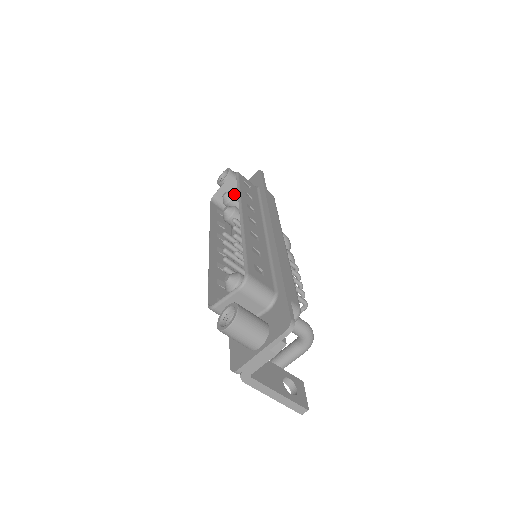
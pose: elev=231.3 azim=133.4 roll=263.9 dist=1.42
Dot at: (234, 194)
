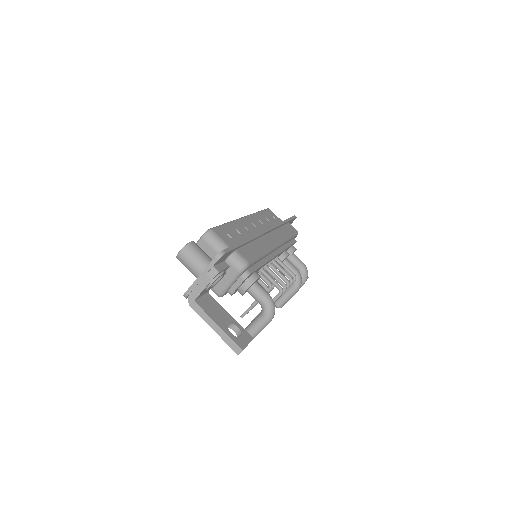
Dot at: occluded
